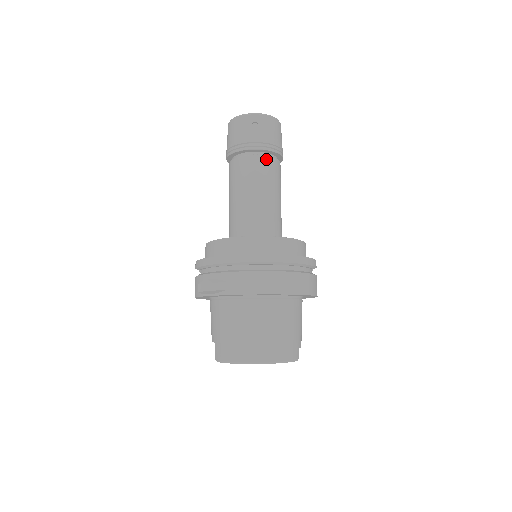
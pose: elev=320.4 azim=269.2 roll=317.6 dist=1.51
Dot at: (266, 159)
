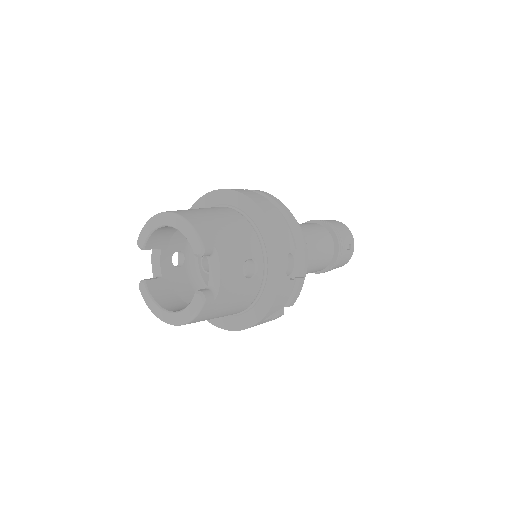
Dot at: (320, 226)
